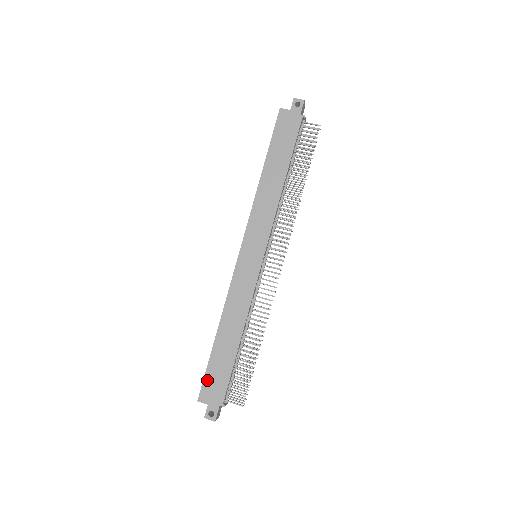
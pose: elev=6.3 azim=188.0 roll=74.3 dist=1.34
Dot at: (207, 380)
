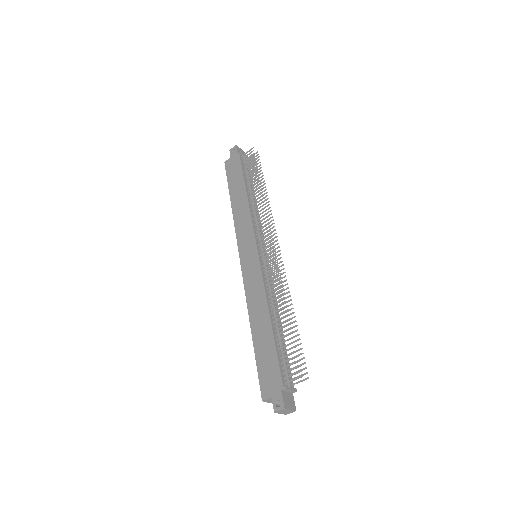
Dot at: (261, 376)
